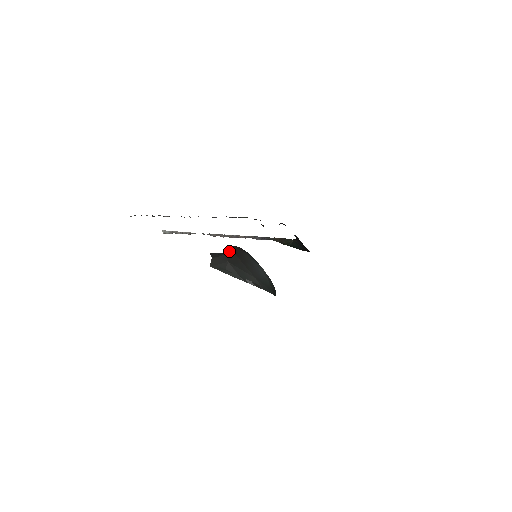
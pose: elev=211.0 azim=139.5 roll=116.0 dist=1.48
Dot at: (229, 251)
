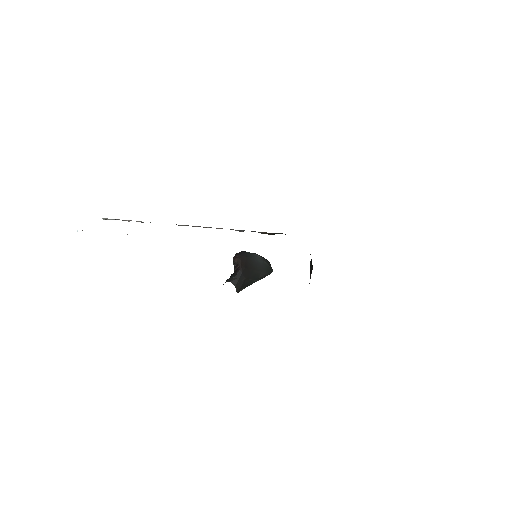
Dot at: (240, 269)
